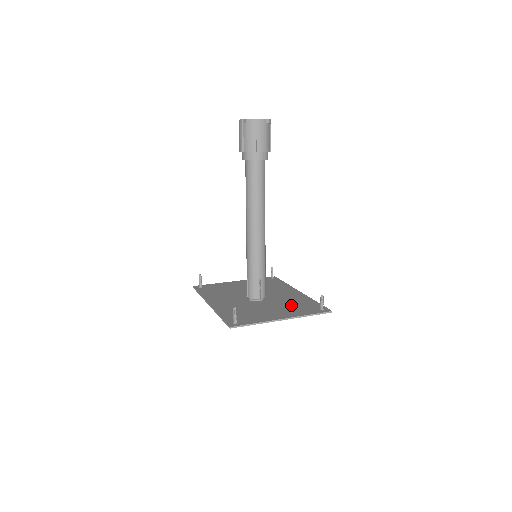
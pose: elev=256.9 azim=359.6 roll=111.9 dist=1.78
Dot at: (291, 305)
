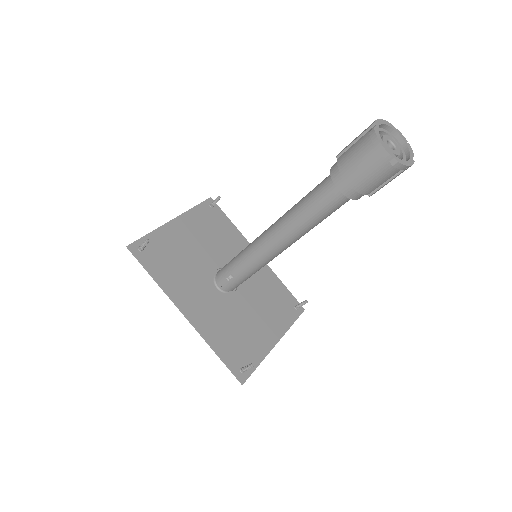
Dot at: (268, 301)
